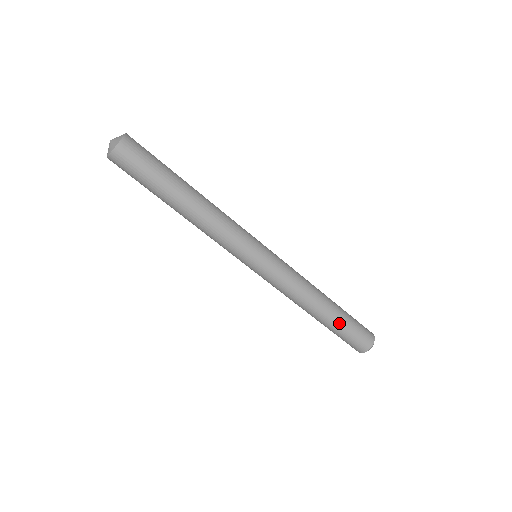
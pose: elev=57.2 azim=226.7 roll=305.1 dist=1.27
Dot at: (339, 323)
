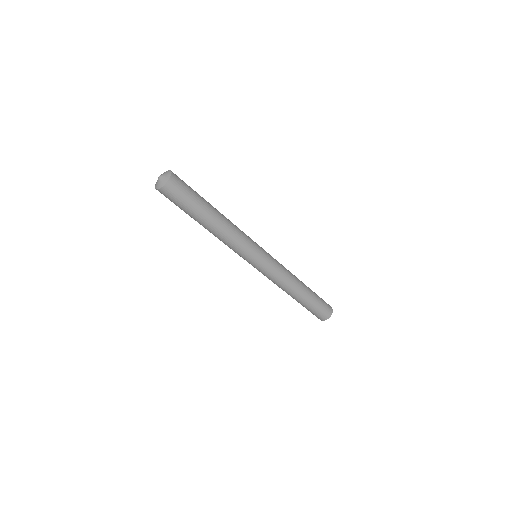
Dot at: (312, 300)
